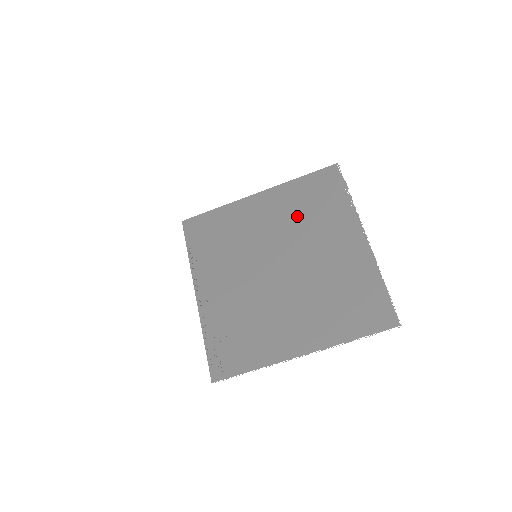
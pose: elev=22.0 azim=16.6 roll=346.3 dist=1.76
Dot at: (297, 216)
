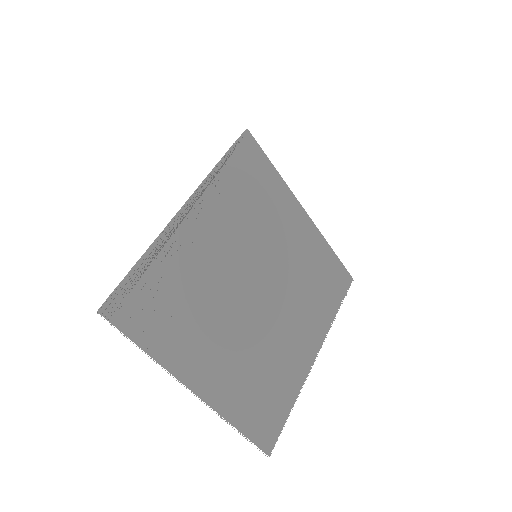
Dot at: (305, 274)
